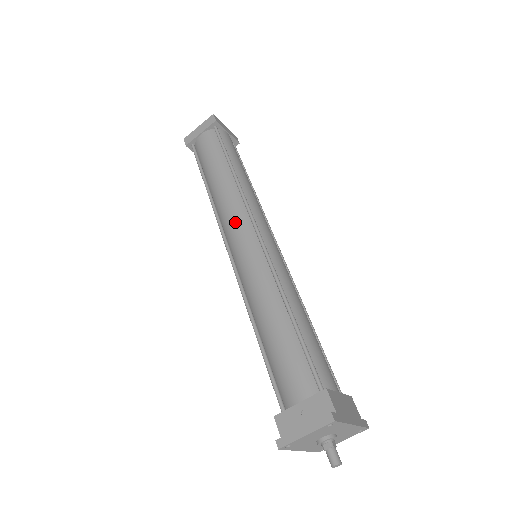
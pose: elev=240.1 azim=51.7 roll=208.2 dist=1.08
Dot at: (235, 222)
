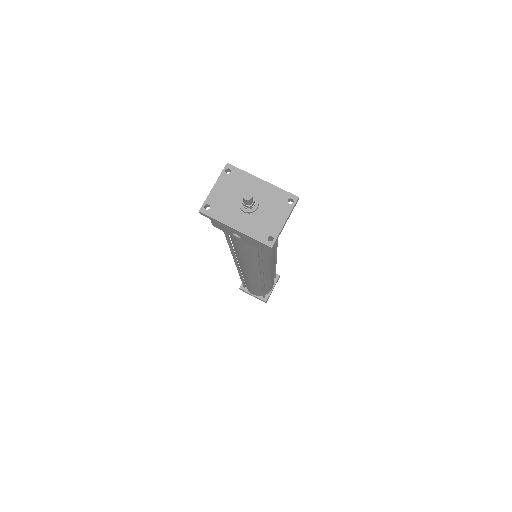
Dot at: occluded
